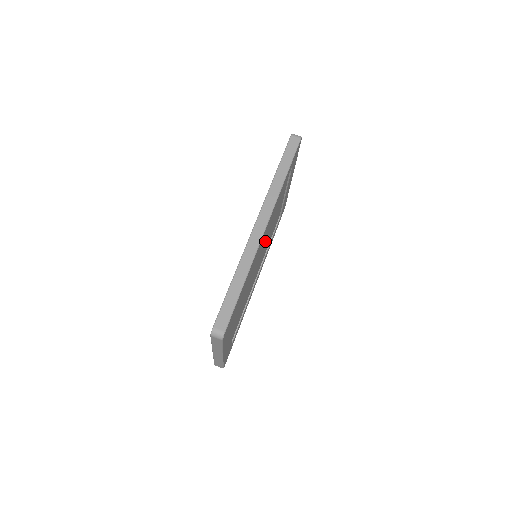
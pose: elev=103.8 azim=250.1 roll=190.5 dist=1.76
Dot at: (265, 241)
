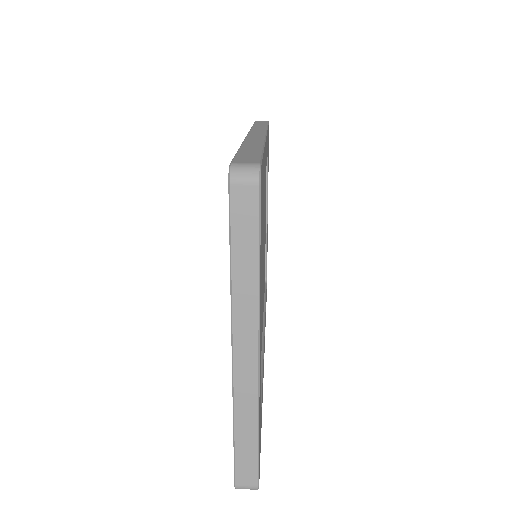
Dot at: occluded
